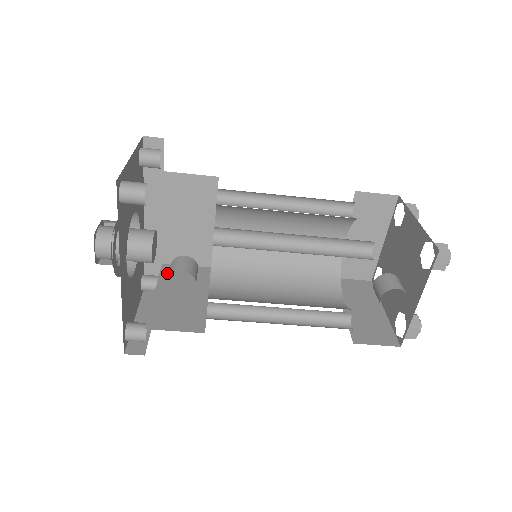
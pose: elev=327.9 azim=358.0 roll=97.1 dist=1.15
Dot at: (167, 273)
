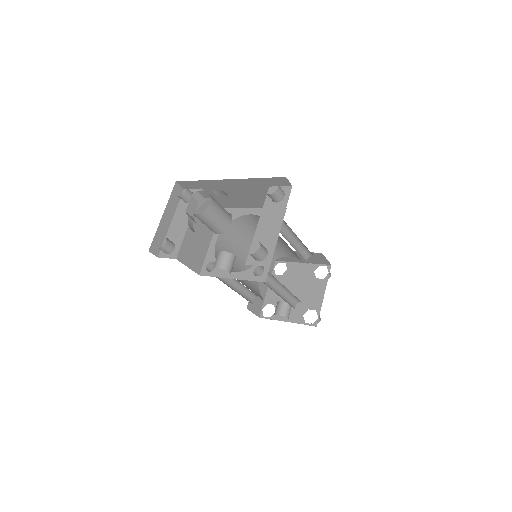
Dot at: occluded
